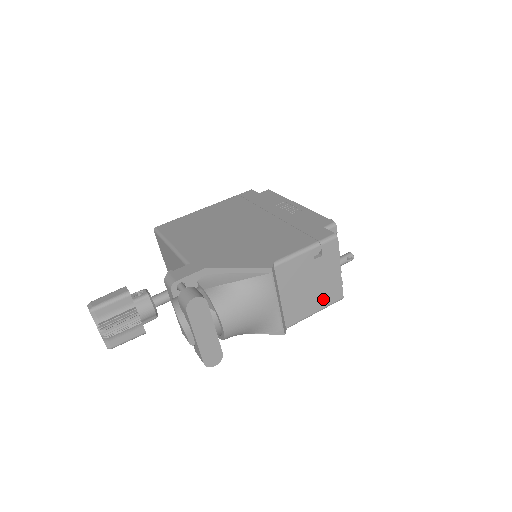
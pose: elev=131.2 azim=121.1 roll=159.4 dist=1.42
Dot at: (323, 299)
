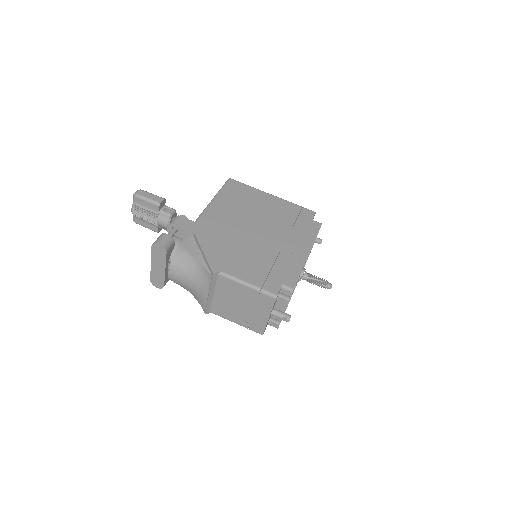
Dot at: occluded
